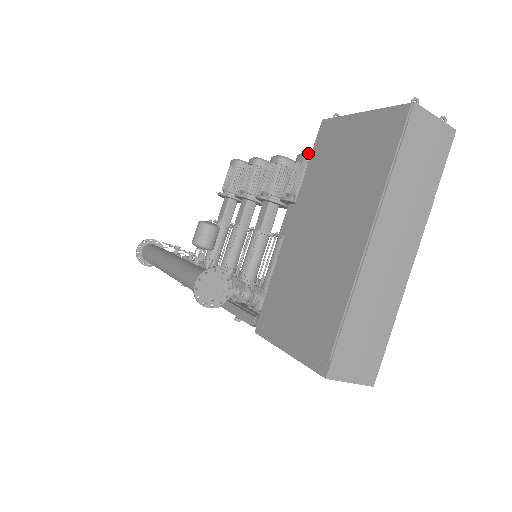
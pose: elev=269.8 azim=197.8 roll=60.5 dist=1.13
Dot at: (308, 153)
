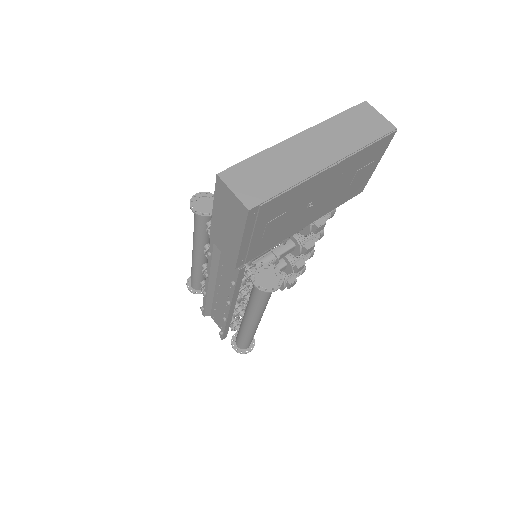
Dot at: occluded
